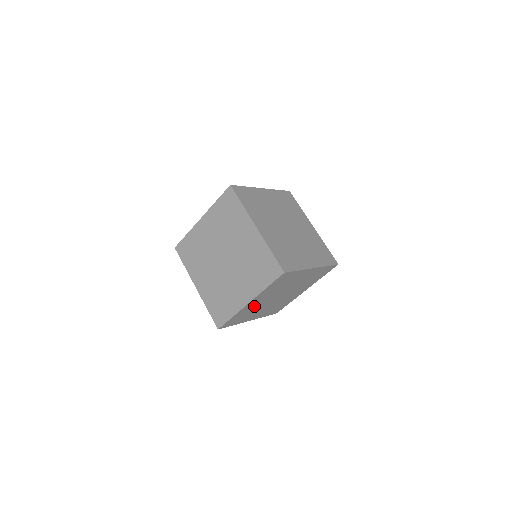
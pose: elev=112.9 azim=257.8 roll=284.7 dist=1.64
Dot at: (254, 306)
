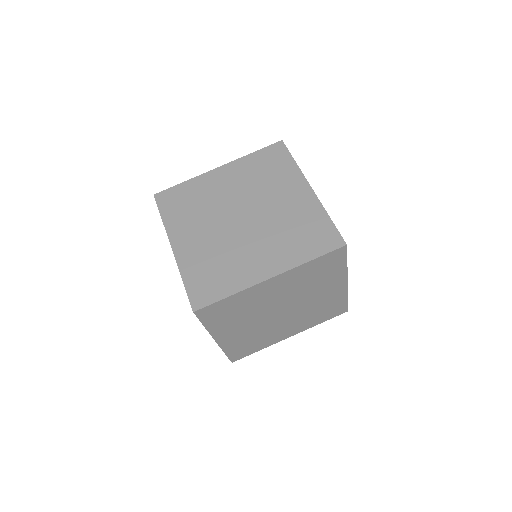
Dot at: occluded
